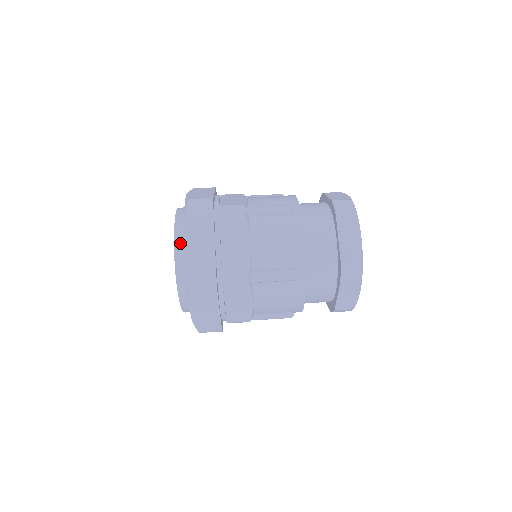
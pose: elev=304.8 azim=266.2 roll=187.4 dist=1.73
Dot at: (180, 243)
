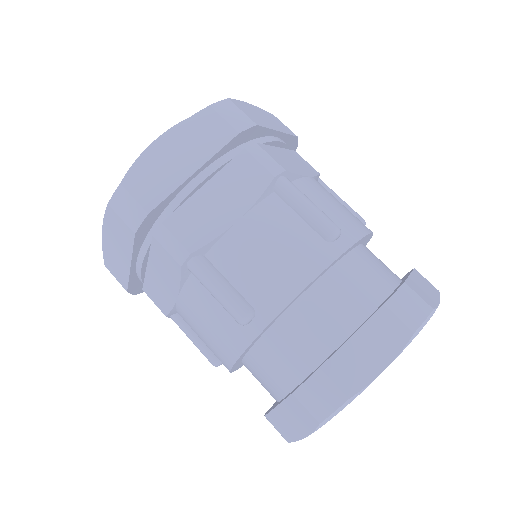
Dot at: occluded
